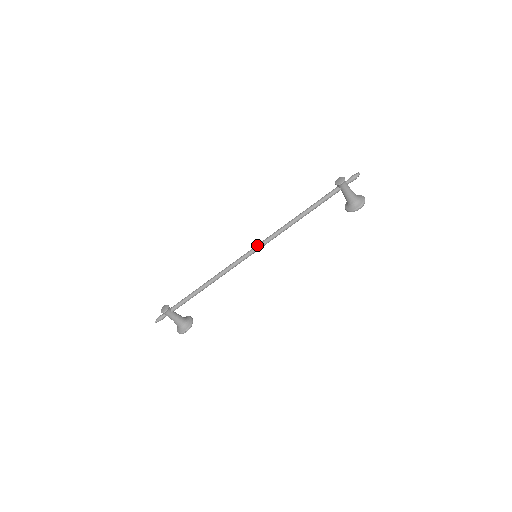
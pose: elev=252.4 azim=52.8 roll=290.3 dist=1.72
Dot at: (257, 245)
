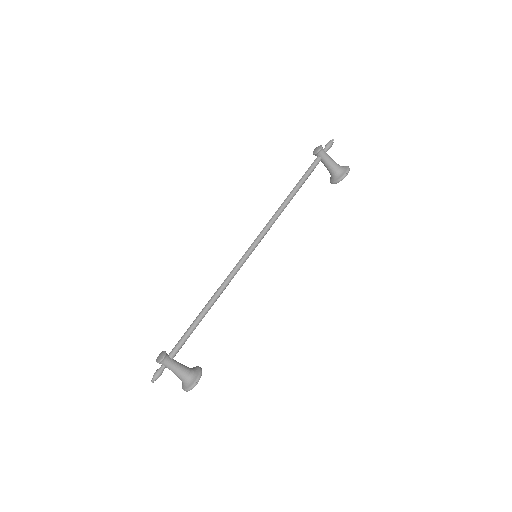
Dot at: (254, 241)
